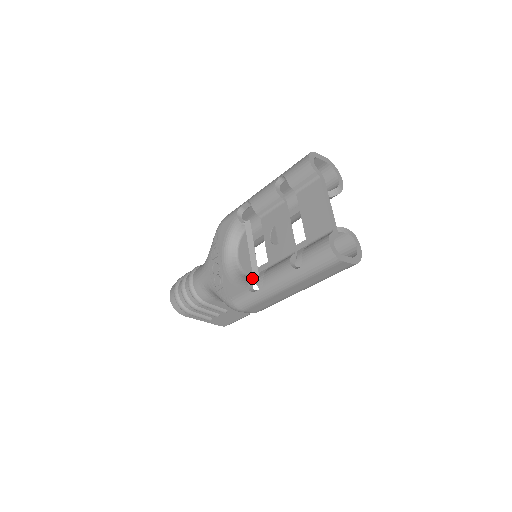
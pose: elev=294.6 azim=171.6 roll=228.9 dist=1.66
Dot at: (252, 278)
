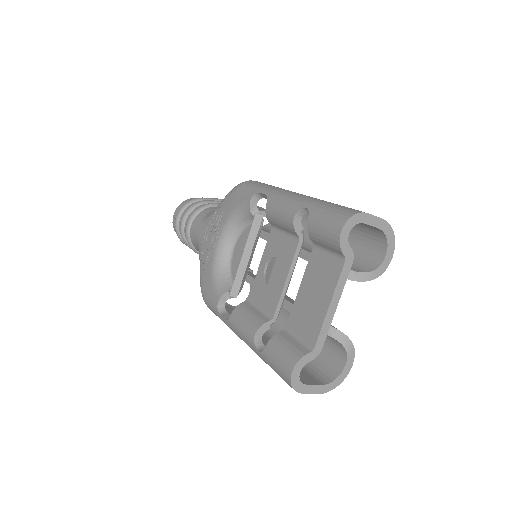
Dot at: (229, 292)
